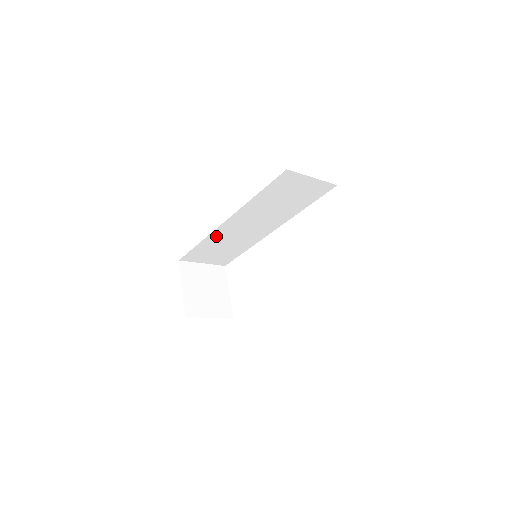
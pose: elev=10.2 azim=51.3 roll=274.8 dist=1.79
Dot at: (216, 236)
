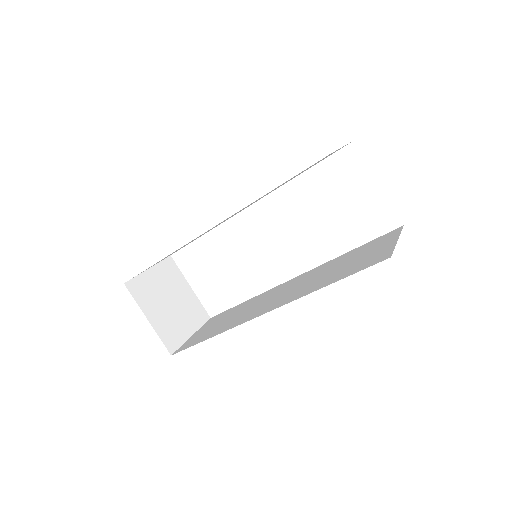
Dot at: occluded
